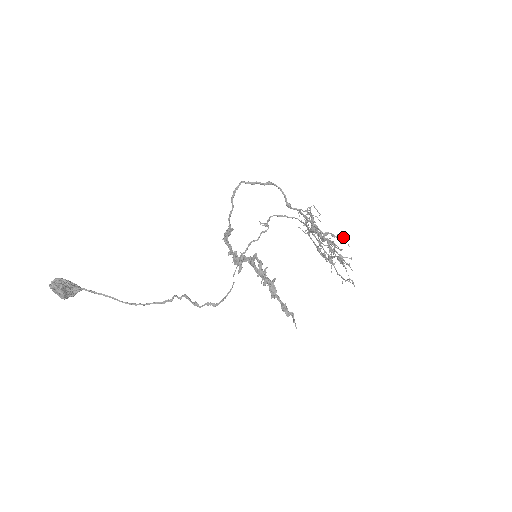
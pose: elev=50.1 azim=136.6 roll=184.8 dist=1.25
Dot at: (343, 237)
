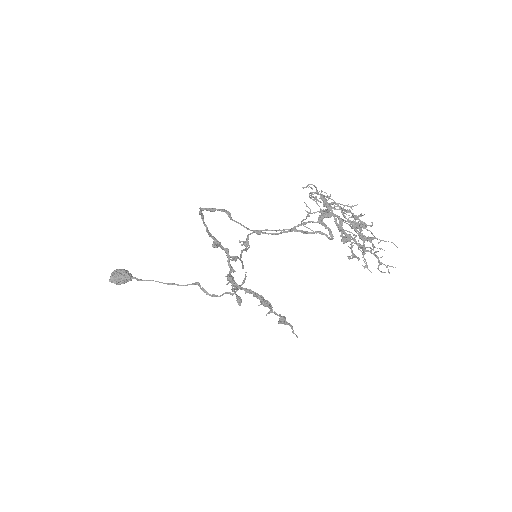
Dot at: occluded
